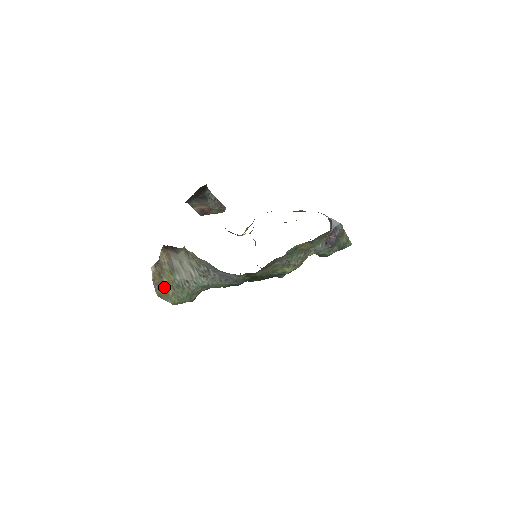
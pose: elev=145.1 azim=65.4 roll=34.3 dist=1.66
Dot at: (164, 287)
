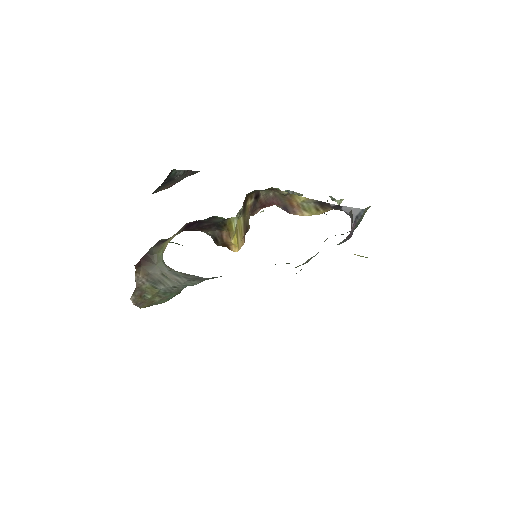
Dot at: (149, 301)
